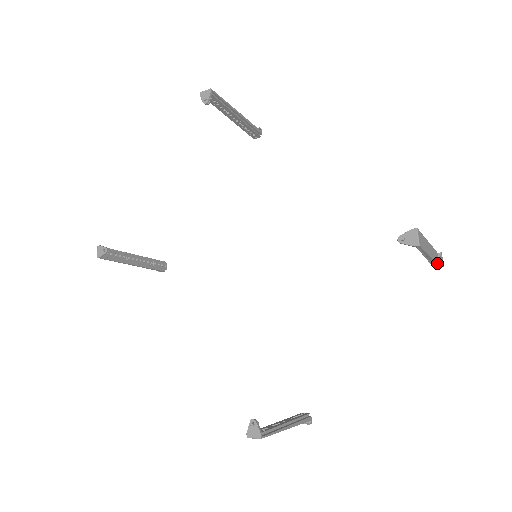
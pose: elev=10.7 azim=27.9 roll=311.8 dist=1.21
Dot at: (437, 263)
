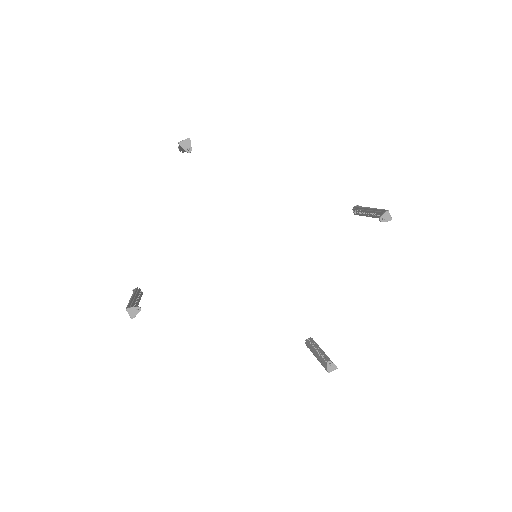
Dot at: occluded
